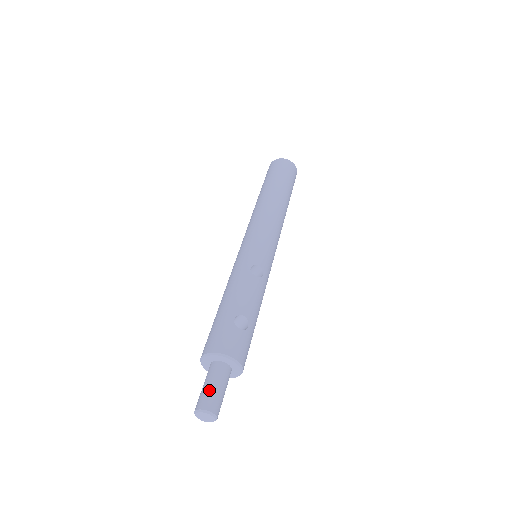
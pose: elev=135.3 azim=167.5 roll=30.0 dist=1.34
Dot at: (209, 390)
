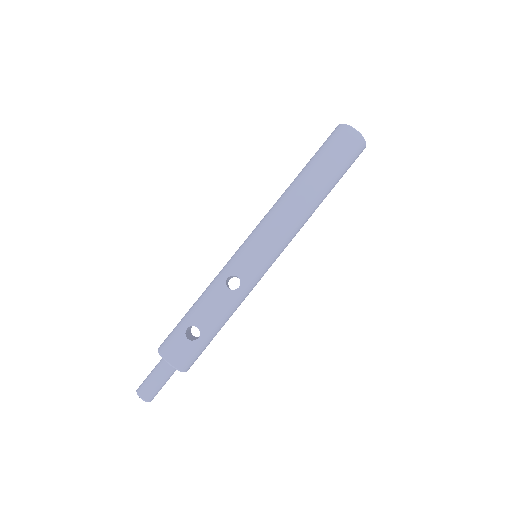
Dot at: (148, 380)
